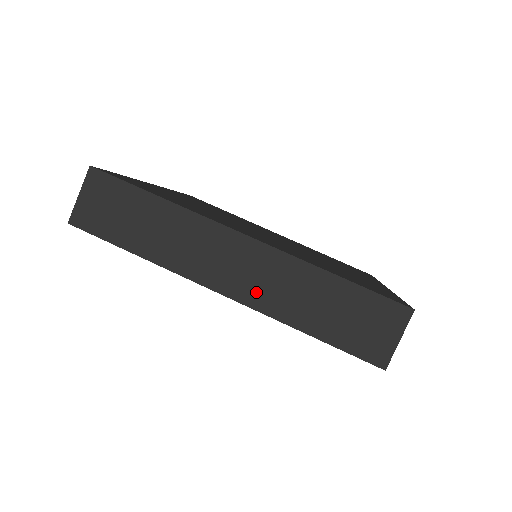
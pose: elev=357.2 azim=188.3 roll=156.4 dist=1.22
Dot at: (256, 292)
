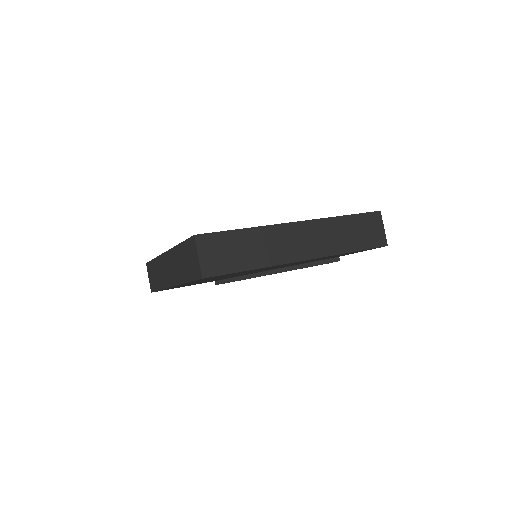
Dot at: (175, 276)
